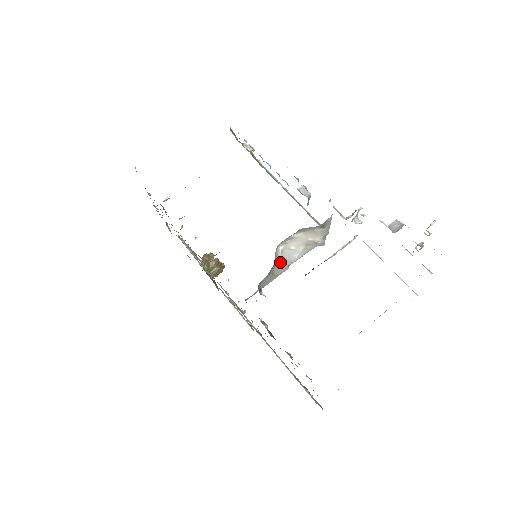
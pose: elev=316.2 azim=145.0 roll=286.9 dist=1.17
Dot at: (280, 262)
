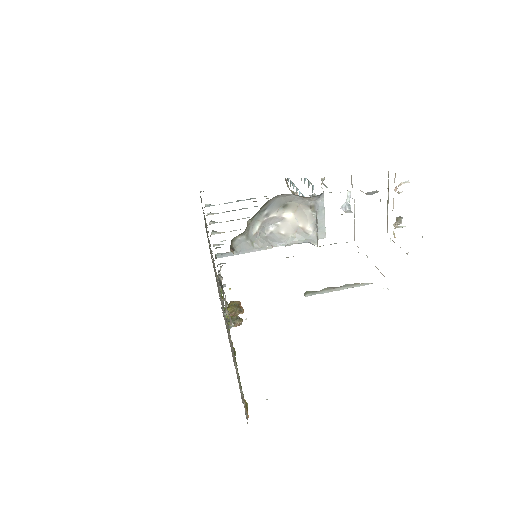
Dot at: (264, 238)
